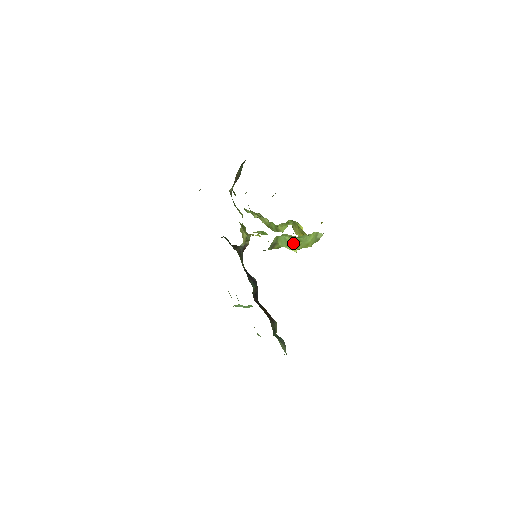
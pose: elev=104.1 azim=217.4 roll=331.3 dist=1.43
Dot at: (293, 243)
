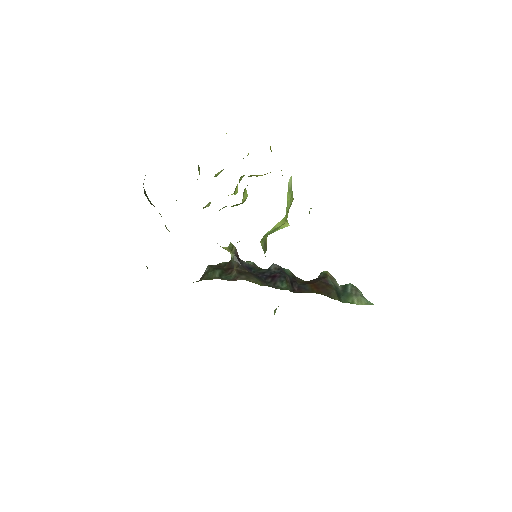
Dot at: (279, 225)
